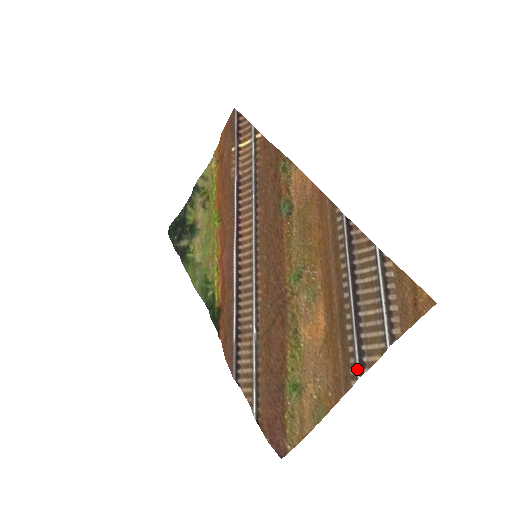
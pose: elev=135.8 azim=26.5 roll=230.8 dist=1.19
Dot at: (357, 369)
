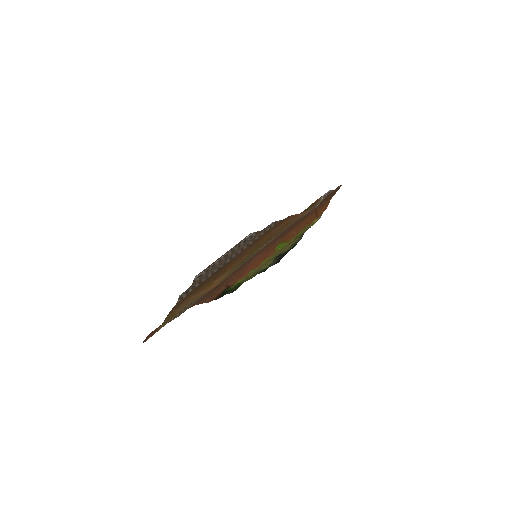
Dot at: (184, 292)
